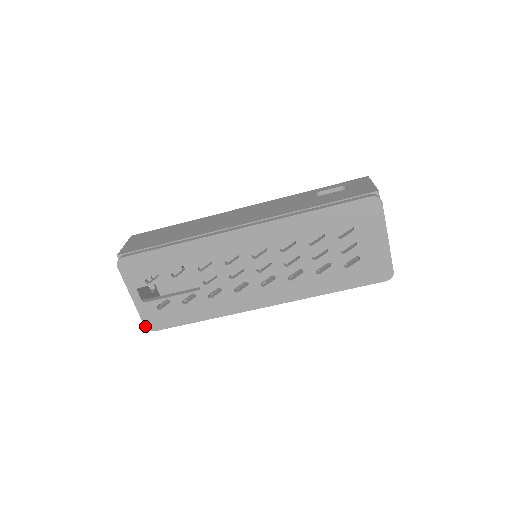
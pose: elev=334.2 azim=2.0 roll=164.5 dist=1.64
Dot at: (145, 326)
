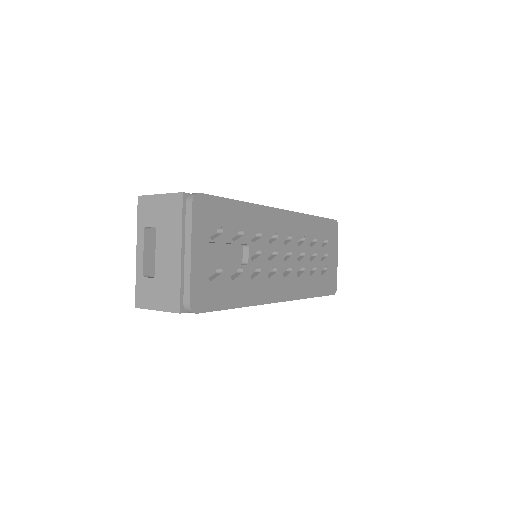
Dot at: (190, 303)
